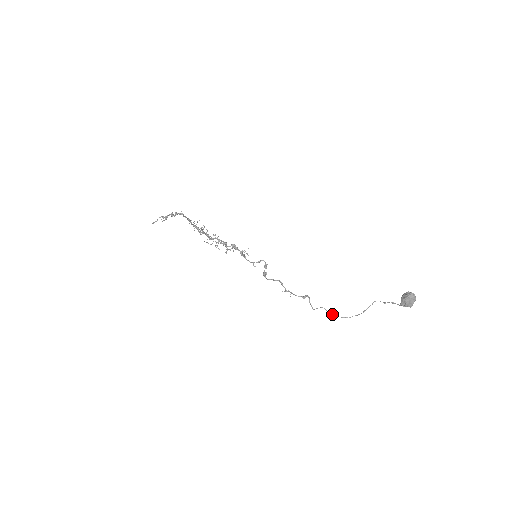
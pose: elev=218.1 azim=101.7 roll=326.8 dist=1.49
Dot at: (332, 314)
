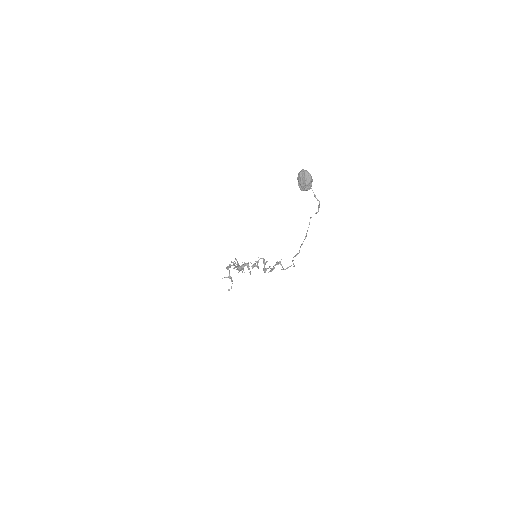
Dot at: occluded
